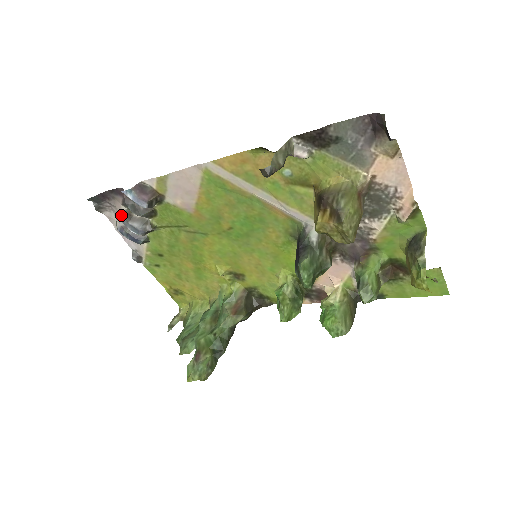
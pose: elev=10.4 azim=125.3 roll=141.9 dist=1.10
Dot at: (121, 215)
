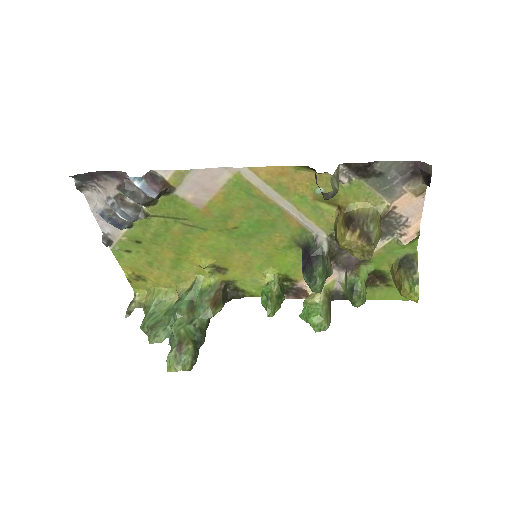
Dot at: (111, 199)
